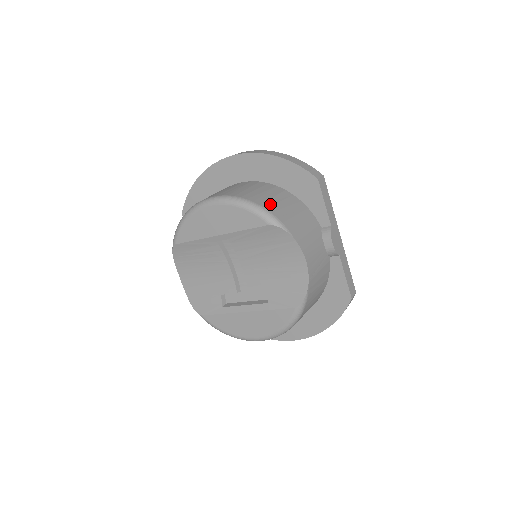
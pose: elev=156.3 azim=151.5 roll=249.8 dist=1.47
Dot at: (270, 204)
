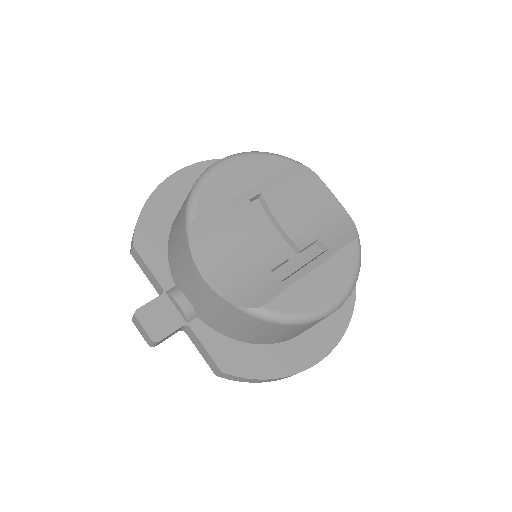
Dot at: occluded
